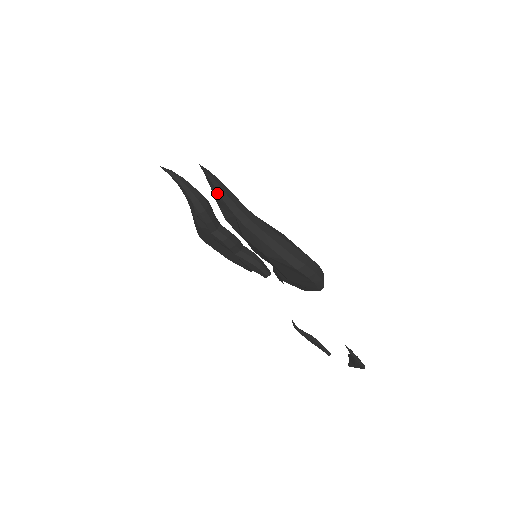
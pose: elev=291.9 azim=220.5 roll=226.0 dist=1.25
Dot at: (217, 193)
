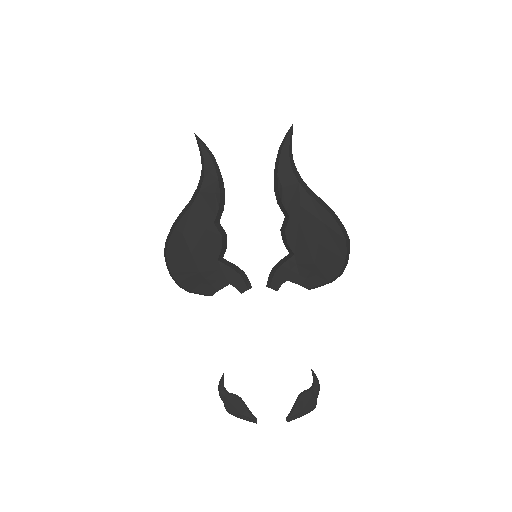
Dot at: (287, 159)
